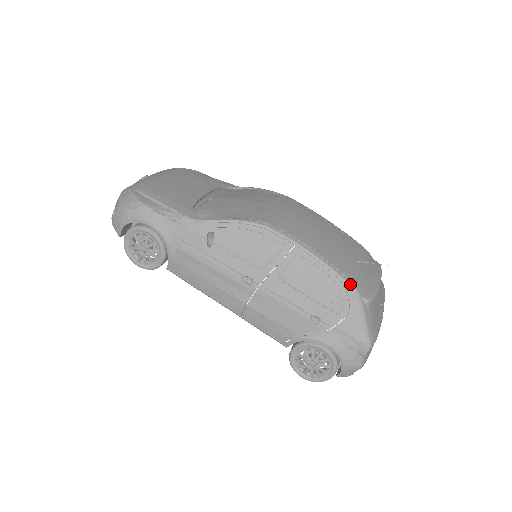
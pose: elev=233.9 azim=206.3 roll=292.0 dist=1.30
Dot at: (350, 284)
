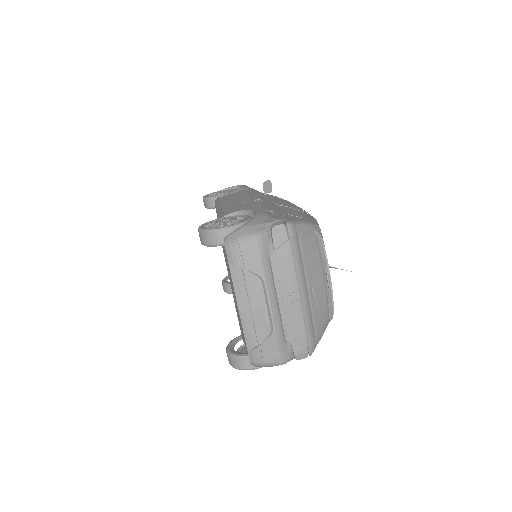
Dot at: (318, 224)
